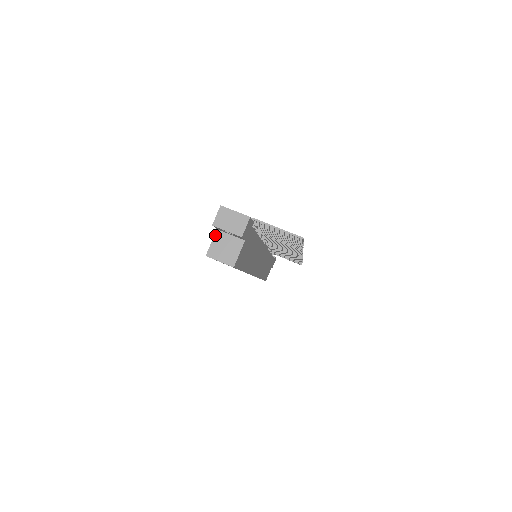
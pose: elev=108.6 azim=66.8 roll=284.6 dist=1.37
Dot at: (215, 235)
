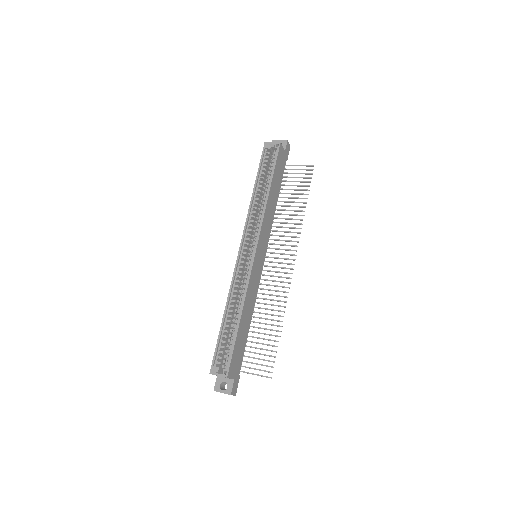
Dot at: occluded
